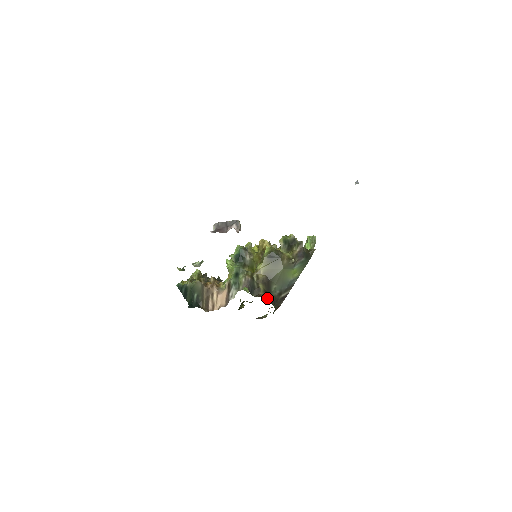
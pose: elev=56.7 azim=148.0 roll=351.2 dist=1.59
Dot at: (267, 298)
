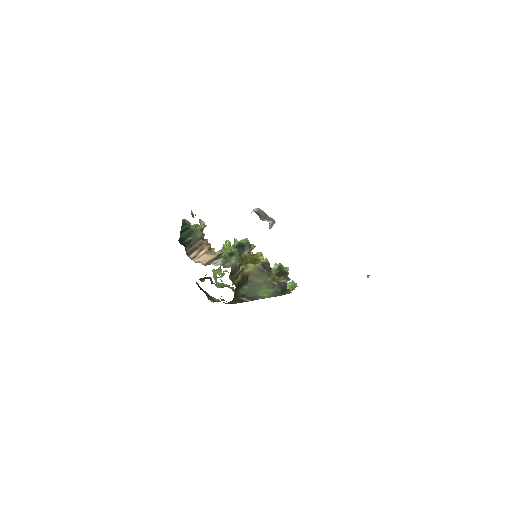
Dot at: (236, 289)
